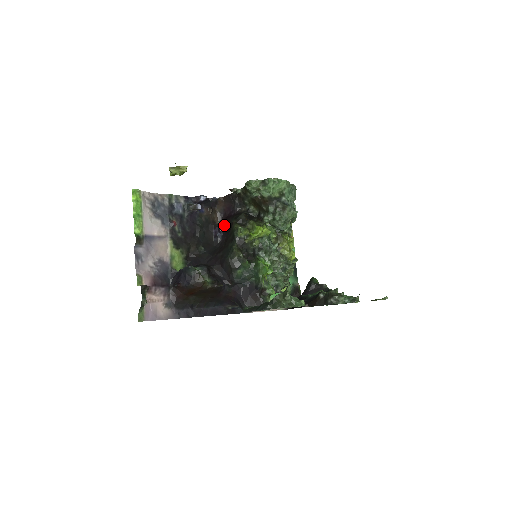
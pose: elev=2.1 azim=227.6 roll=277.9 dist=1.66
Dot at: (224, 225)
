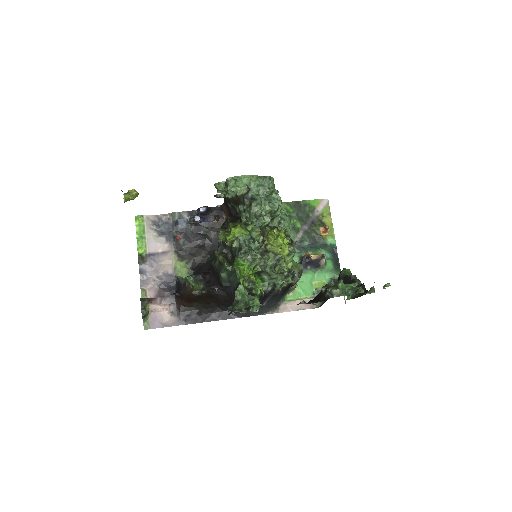
Dot at: occluded
